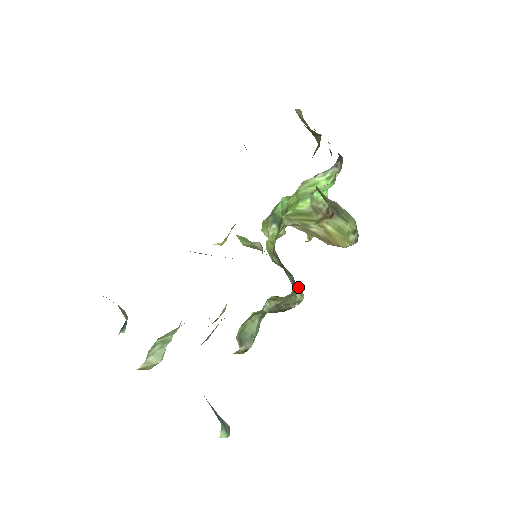
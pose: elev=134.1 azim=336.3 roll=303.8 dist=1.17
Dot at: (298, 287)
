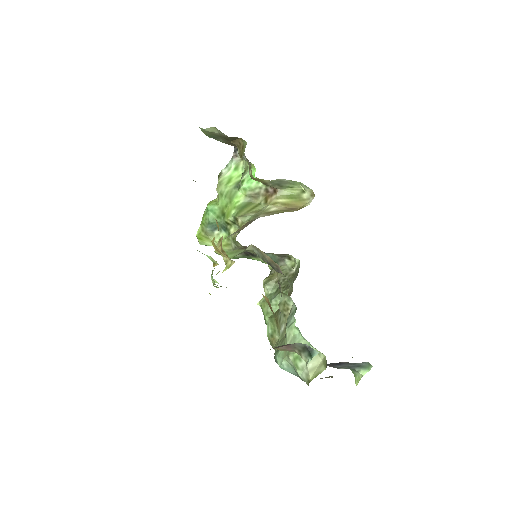
Dot at: (286, 257)
